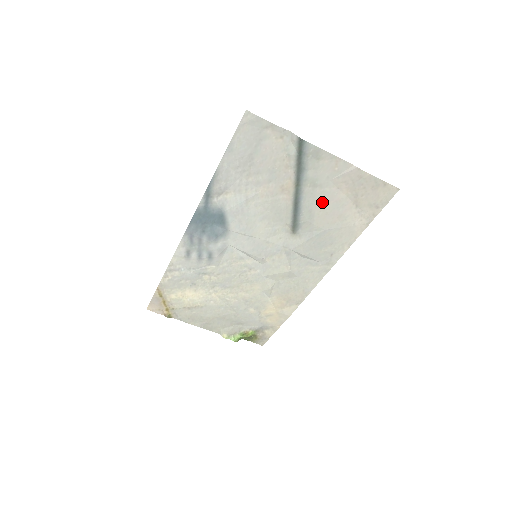
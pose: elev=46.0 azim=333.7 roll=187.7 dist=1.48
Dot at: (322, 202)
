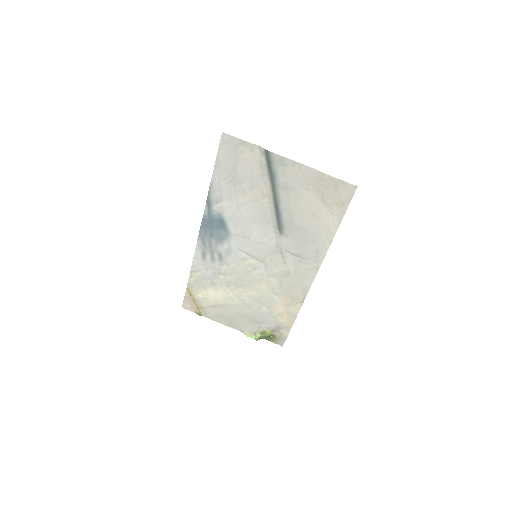
Dot at: (296, 203)
